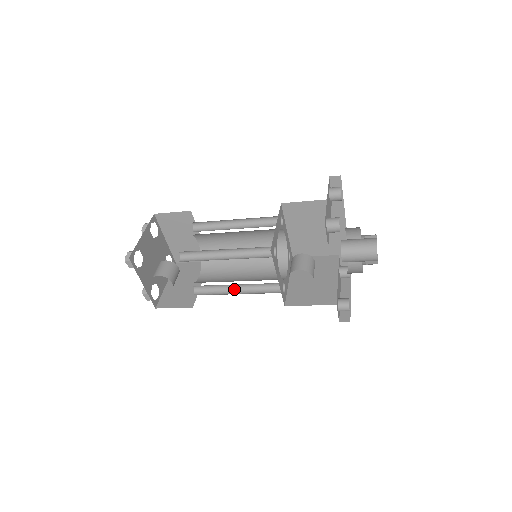
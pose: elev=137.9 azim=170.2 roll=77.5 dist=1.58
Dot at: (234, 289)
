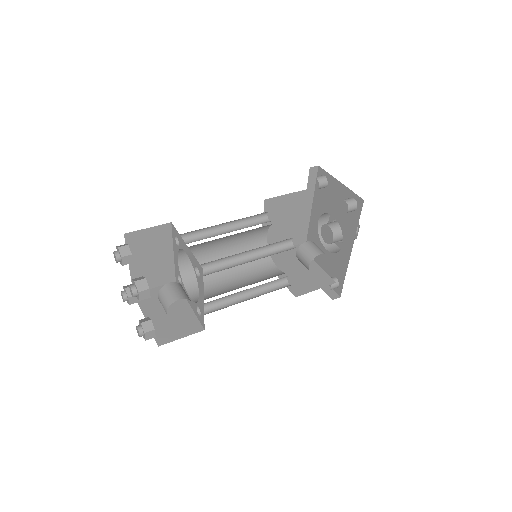
Dot at: (240, 296)
